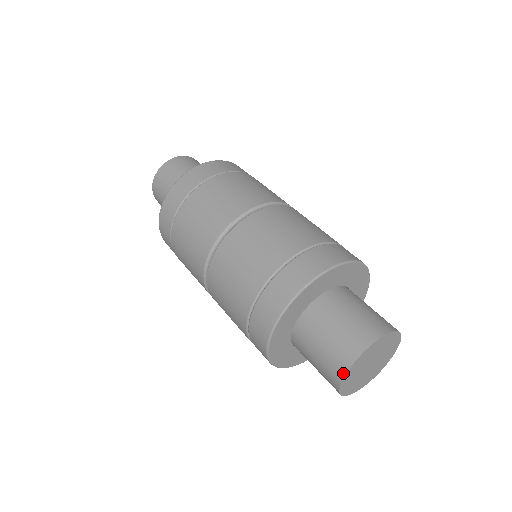
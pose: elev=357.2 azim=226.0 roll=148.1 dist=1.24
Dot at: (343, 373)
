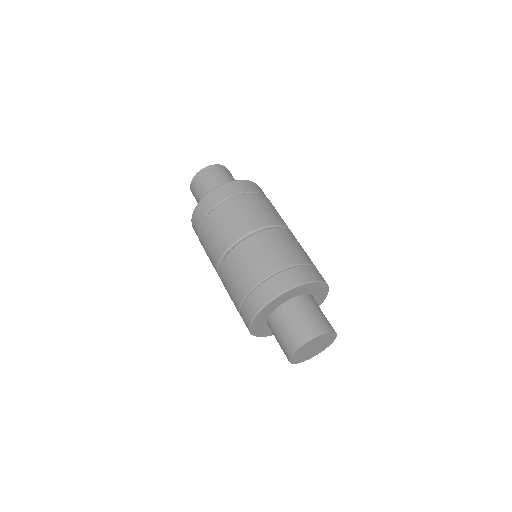
Dot at: (302, 344)
